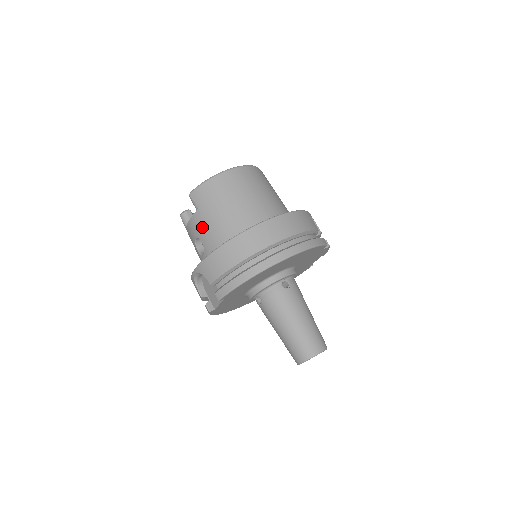
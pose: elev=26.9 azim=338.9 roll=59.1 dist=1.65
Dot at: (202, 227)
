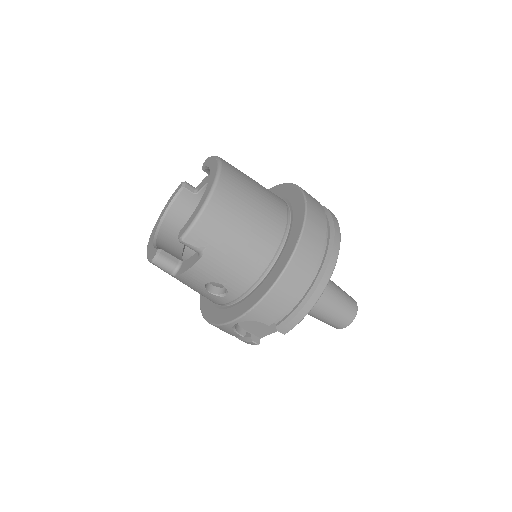
Dot at: (219, 270)
